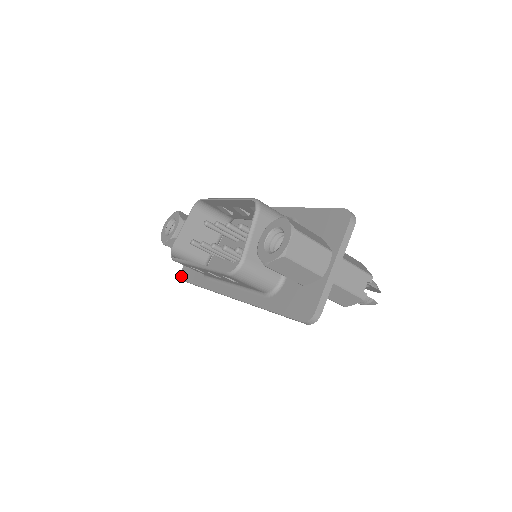
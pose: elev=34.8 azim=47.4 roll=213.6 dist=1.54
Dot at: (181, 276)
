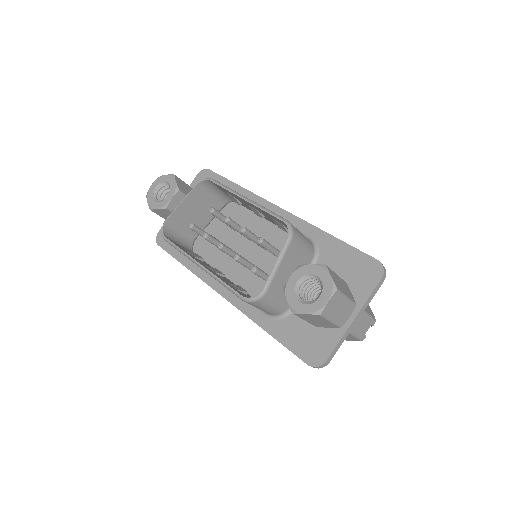
Dot at: (157, 240)
